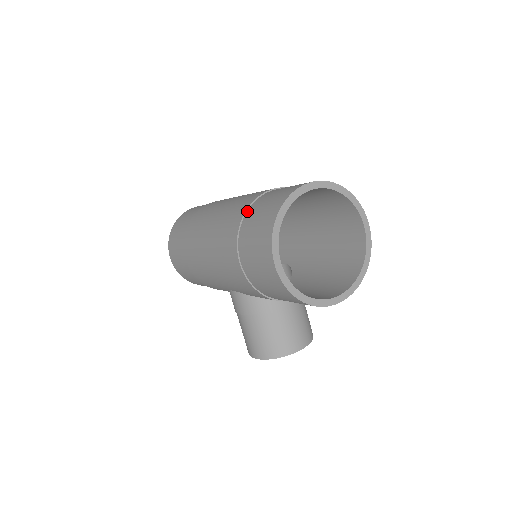
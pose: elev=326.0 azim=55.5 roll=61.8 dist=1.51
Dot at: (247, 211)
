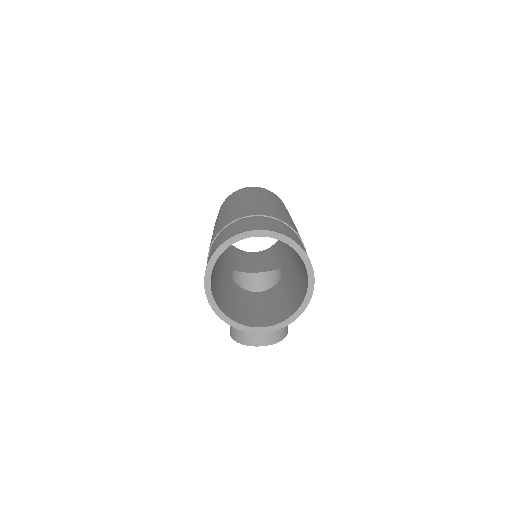
Dot at: (225, 228)
